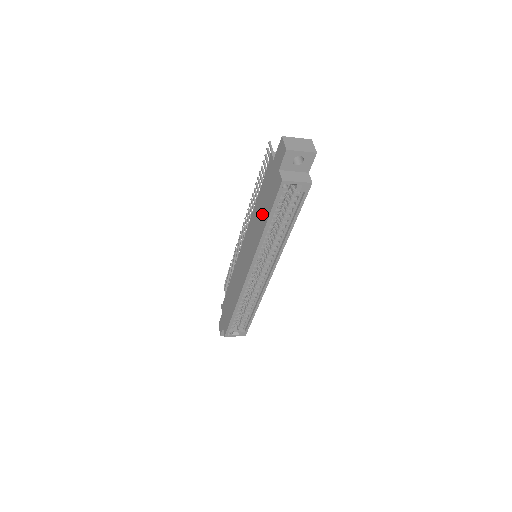
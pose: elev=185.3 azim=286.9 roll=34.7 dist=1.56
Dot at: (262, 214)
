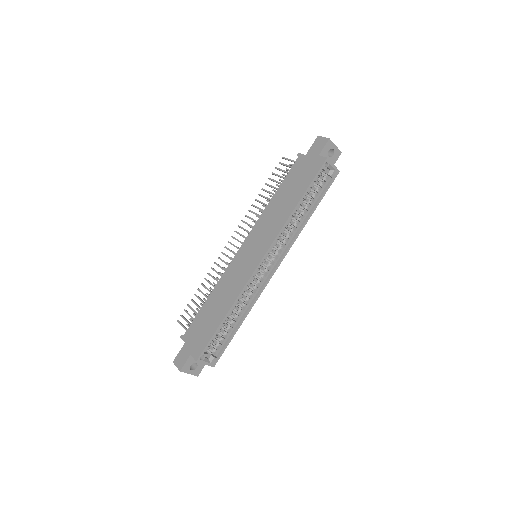
Dot at: (290, 197)
